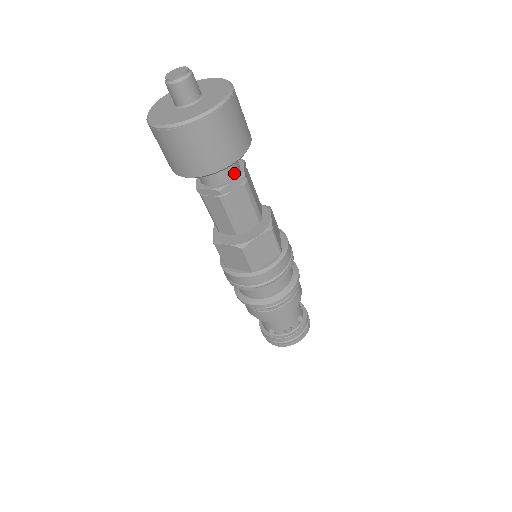
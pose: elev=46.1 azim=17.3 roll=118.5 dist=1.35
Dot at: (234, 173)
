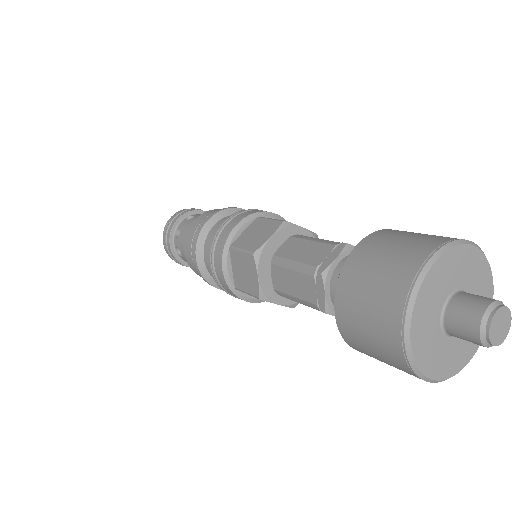
Dot at: occluded
